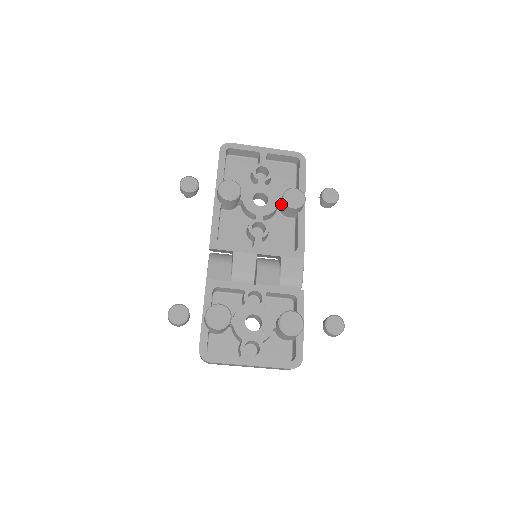
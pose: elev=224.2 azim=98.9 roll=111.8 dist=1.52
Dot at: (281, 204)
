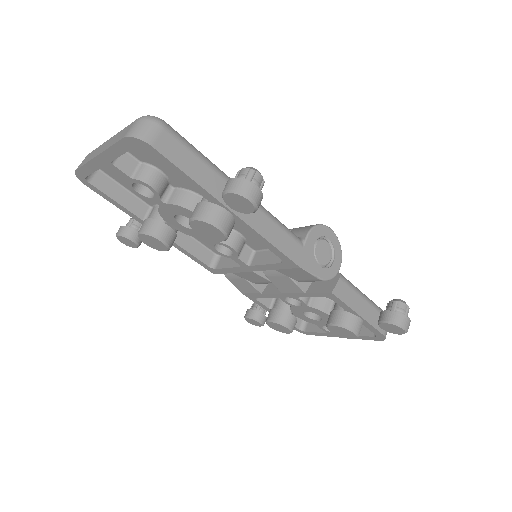
Dot at: occluded
